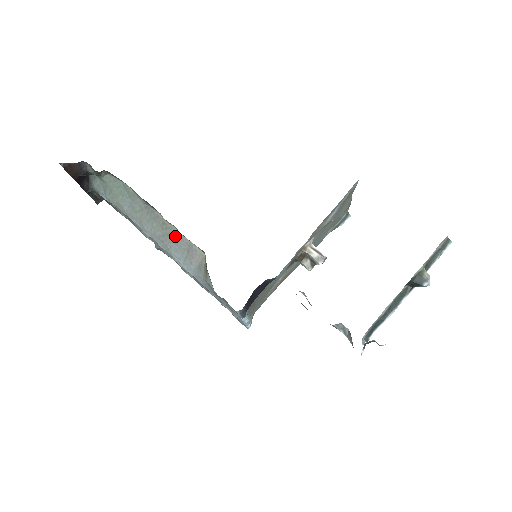
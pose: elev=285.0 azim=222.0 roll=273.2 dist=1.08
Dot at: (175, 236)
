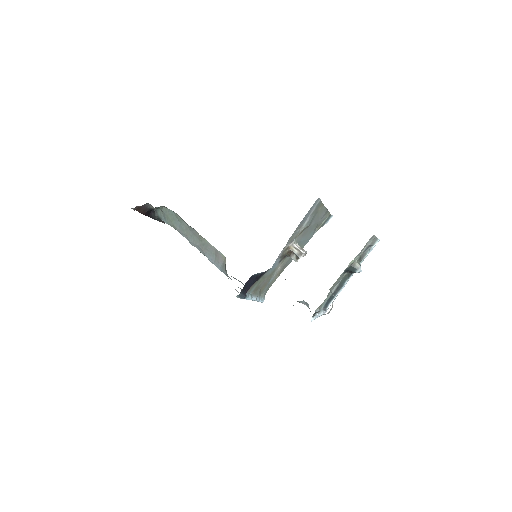
Dot at: (207, 245)
